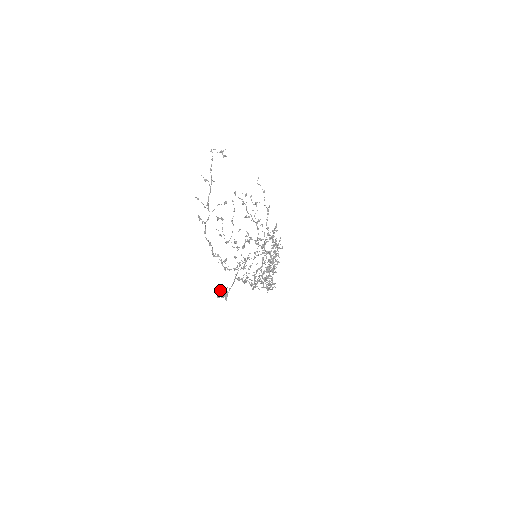
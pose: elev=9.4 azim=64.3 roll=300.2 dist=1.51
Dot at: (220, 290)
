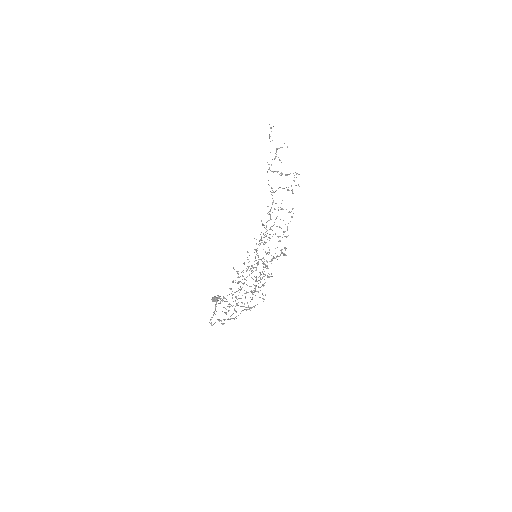
Dot at: occluded
